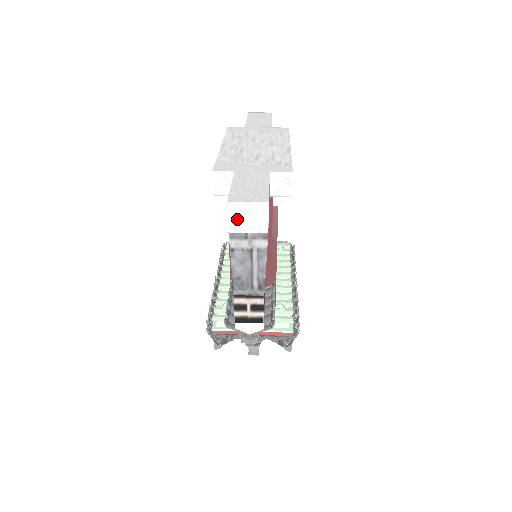
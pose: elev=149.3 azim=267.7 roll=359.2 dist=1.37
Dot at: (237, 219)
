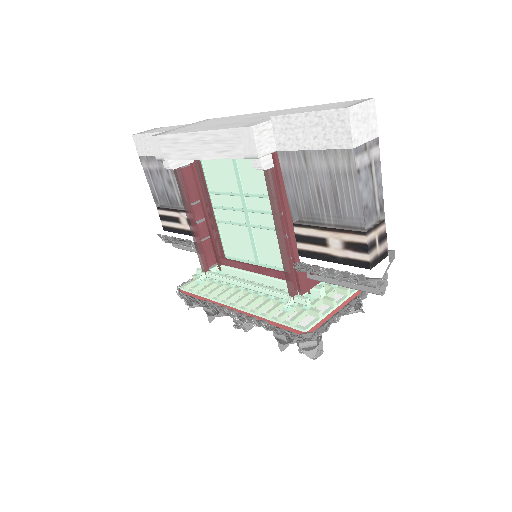
Dot at: (357, 128)
